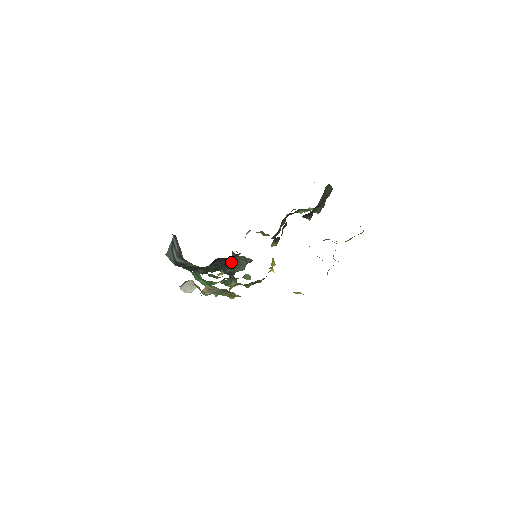
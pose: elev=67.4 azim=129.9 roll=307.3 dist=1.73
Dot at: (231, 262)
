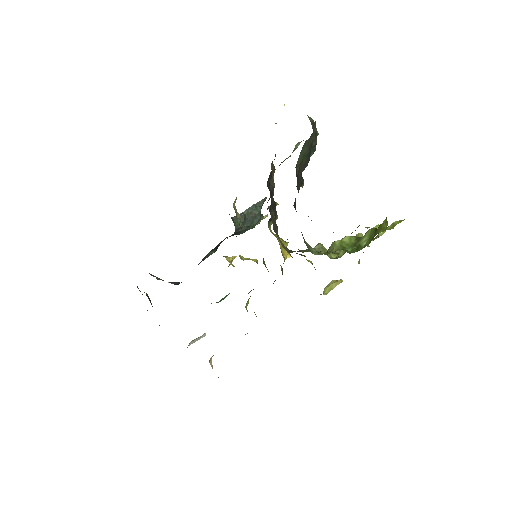
Dot at: (239, 229)
